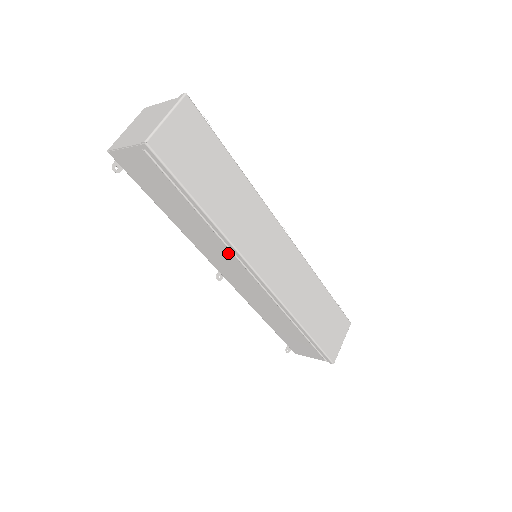
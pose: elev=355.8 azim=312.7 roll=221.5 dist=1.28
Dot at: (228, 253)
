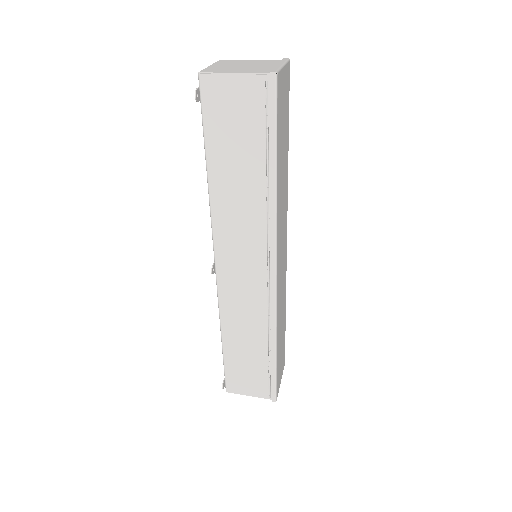
Dot at: (257, 235)
